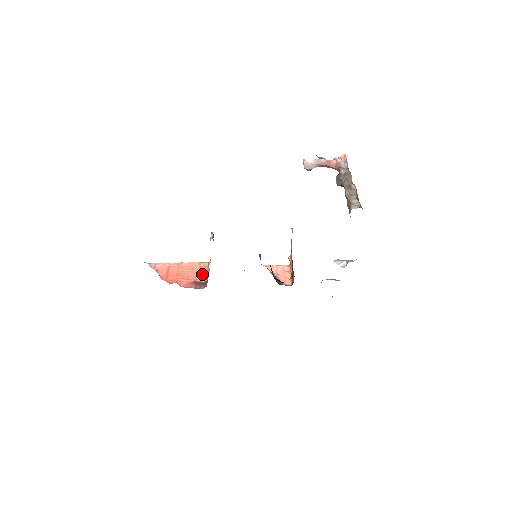
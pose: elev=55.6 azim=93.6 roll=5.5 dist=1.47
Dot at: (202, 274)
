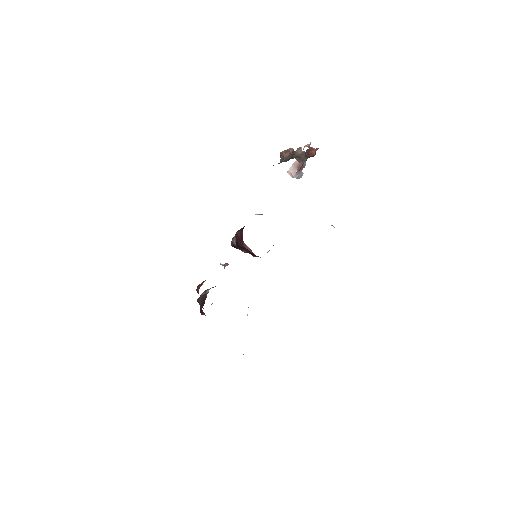
Dot at: occluded
